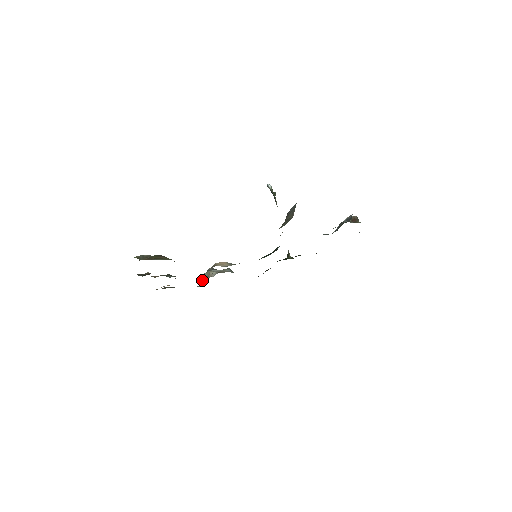
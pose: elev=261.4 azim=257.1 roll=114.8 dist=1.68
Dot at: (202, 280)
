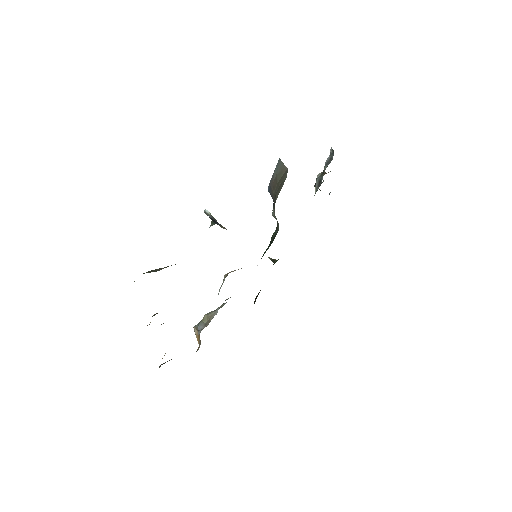
Dot at: occluded
